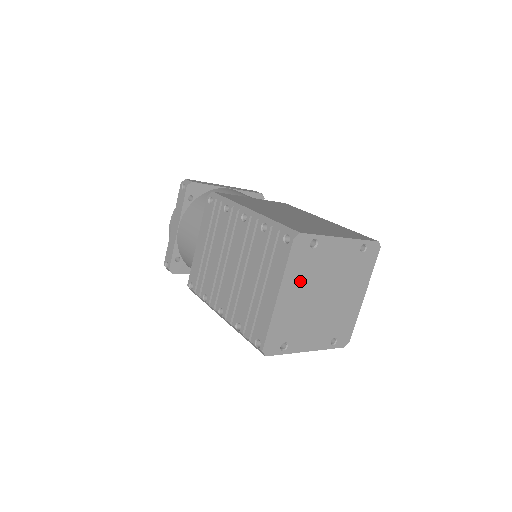
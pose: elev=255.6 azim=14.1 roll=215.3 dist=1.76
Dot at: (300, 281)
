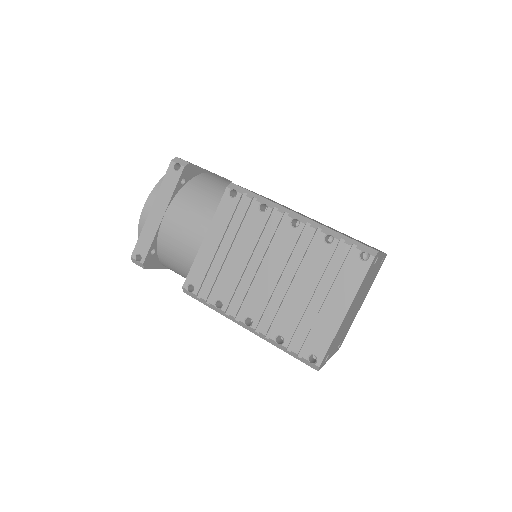
Dot at: occluded
